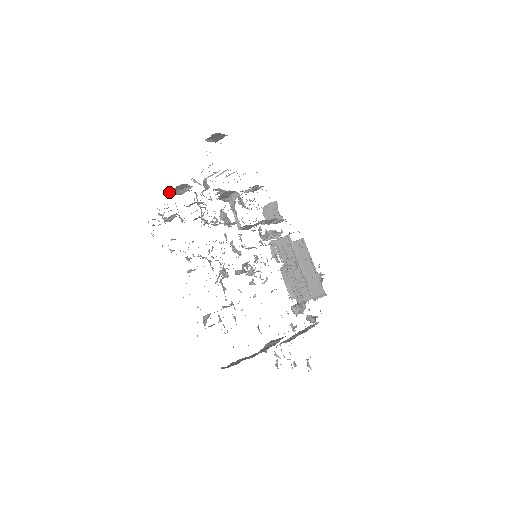
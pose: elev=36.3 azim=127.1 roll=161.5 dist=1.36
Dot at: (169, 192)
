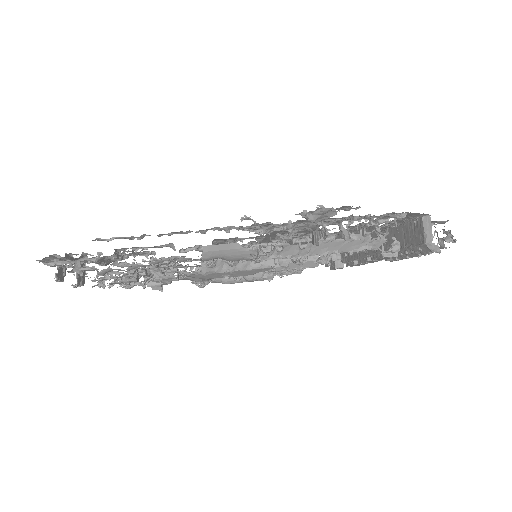
Dot at: (147, 282)
